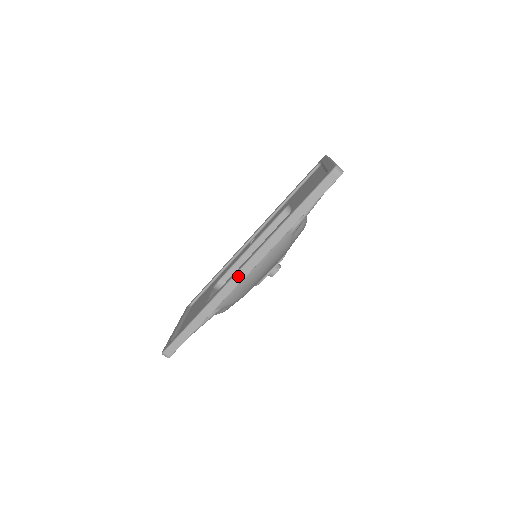
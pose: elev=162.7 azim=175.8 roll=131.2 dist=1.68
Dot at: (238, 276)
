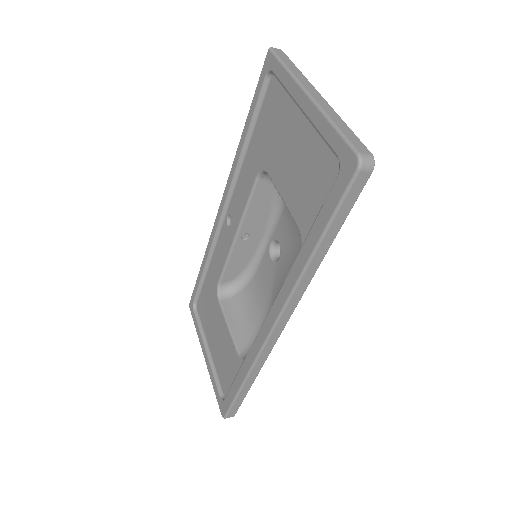
Dot at: (272, 337)
